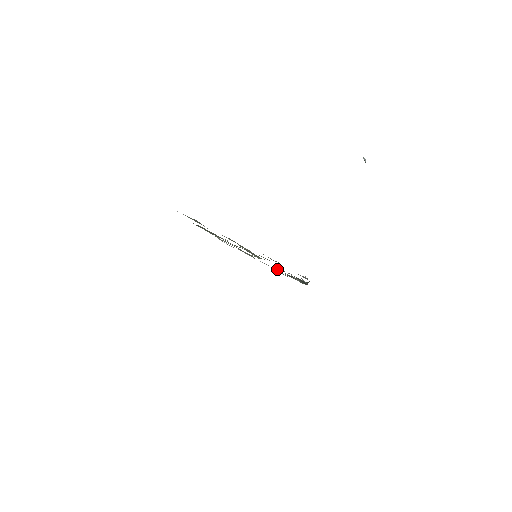
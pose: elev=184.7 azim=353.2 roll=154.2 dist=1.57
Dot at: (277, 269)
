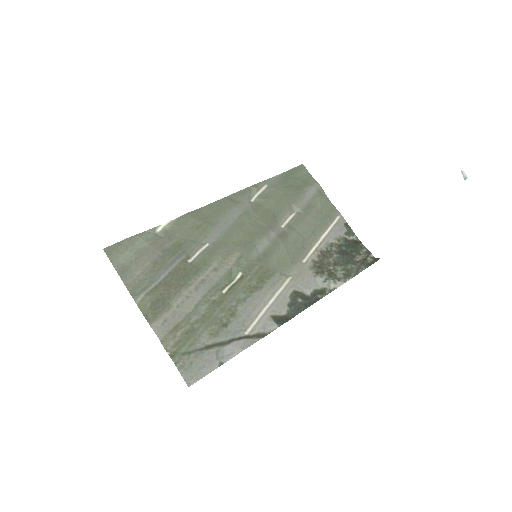
Dot at: (312, 252)
